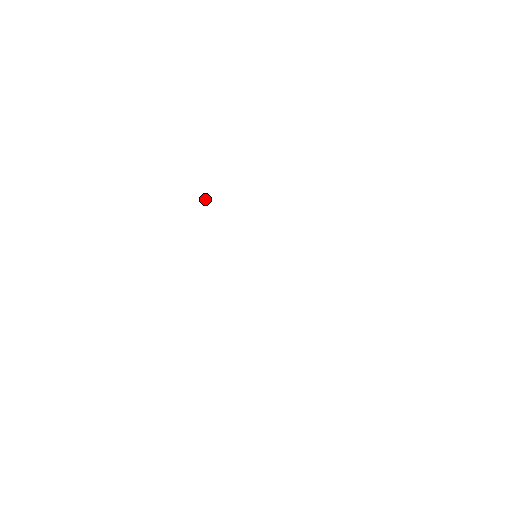
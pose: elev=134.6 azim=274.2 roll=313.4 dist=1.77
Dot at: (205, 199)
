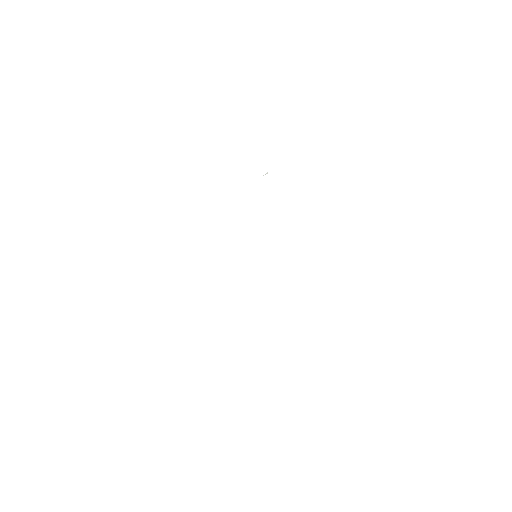
Dot at: (265, 174)
